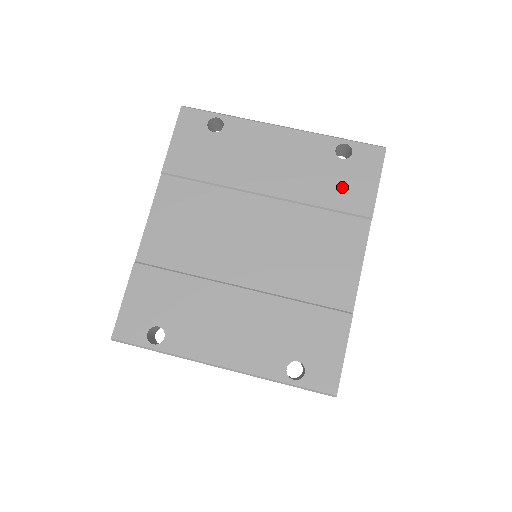
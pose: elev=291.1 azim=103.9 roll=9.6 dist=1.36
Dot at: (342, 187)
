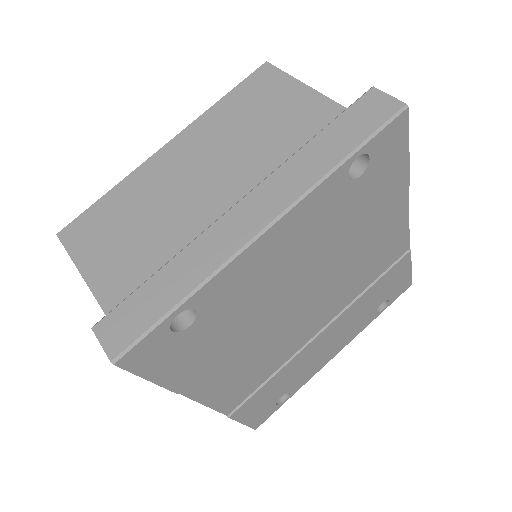
Dot at: (372, 198)
